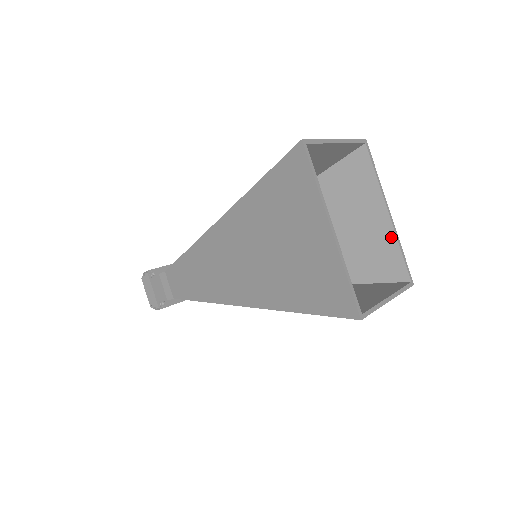
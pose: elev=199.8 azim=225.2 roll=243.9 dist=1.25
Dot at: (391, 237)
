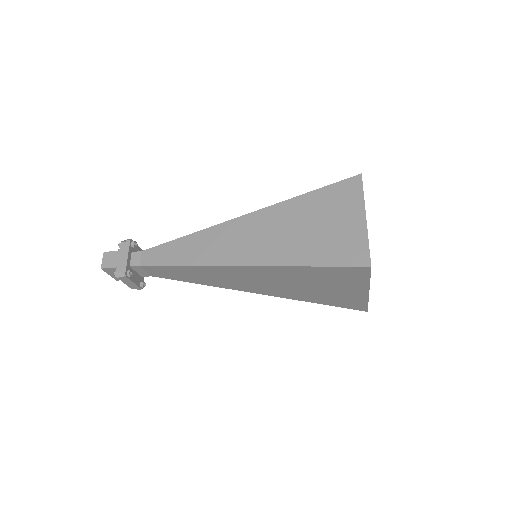
Dot at: occluded
